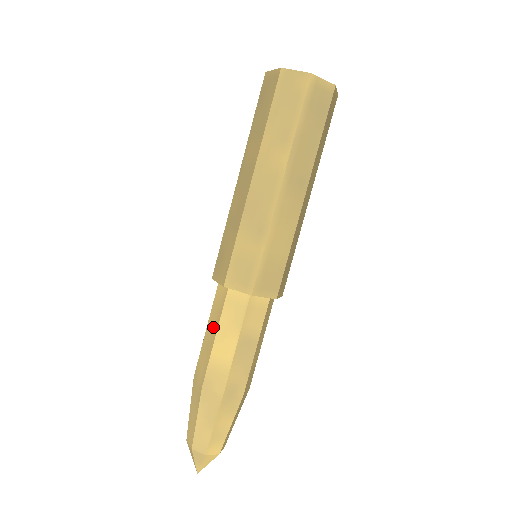
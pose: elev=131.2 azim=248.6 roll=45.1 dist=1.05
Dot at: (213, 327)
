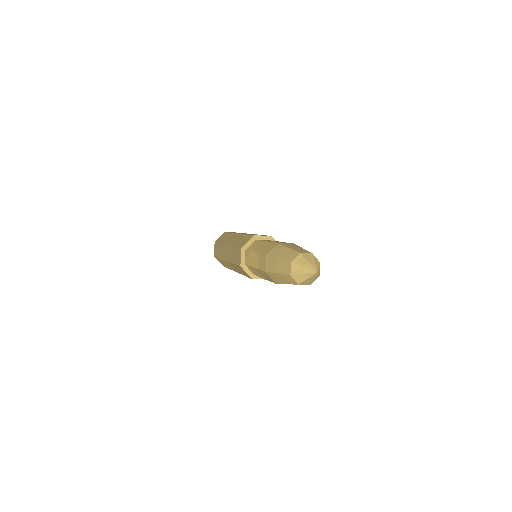
Dot at: (260, 245)
